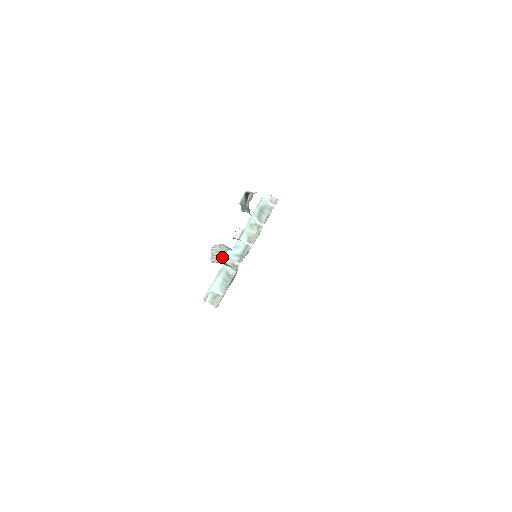
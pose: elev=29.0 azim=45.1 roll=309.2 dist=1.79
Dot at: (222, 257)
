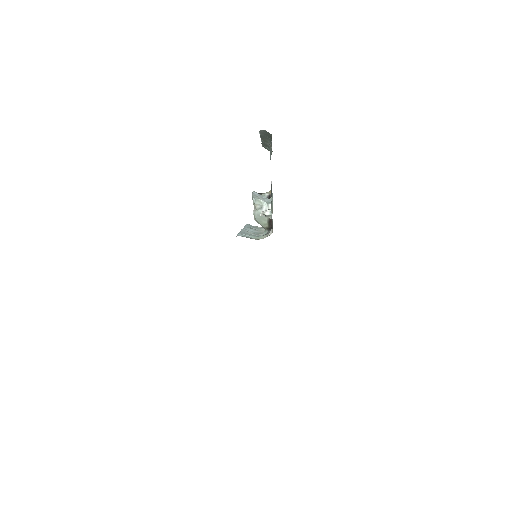
Dot at: (266, 200)
